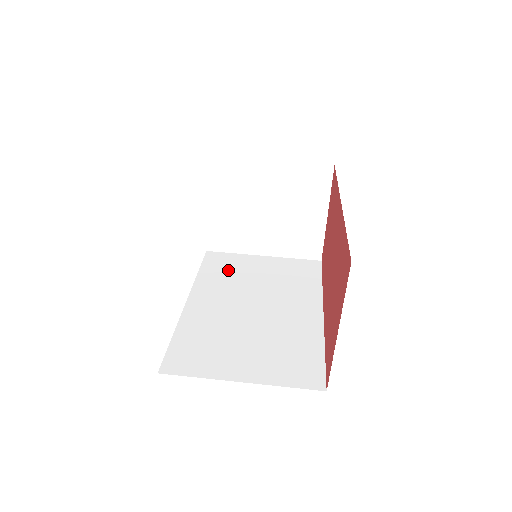
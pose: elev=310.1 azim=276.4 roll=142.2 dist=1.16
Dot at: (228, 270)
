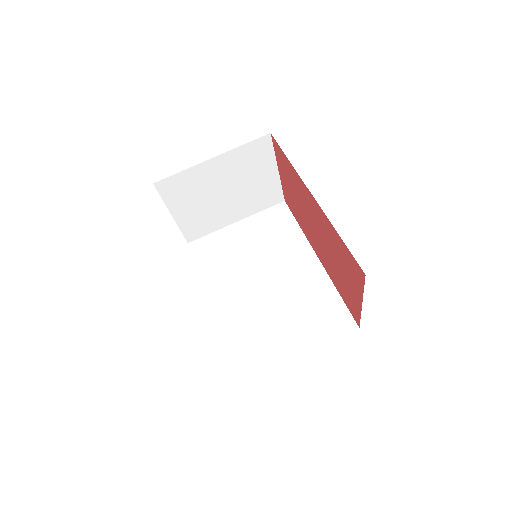
Dot at: (220, 255)
